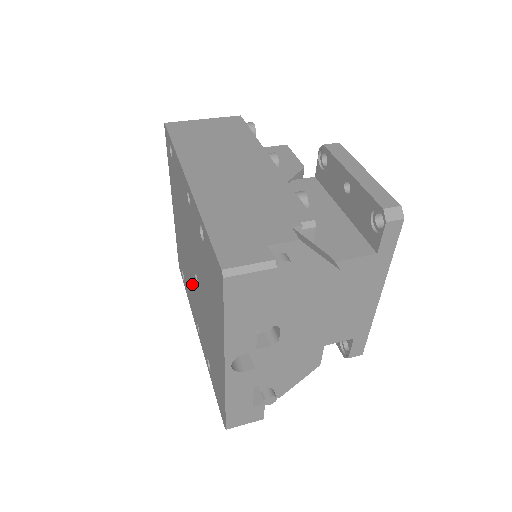
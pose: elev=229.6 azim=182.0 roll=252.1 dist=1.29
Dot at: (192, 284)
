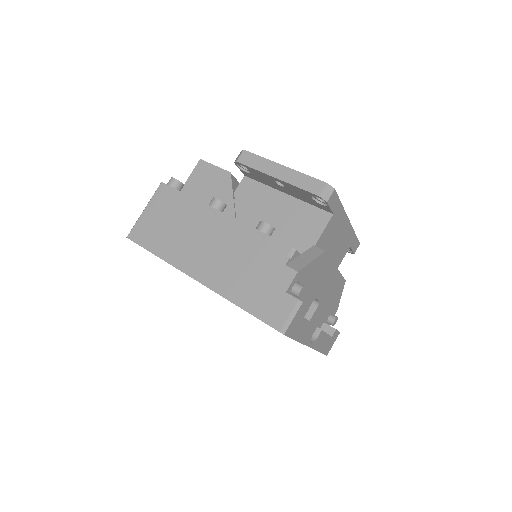
Dot at: occluded
